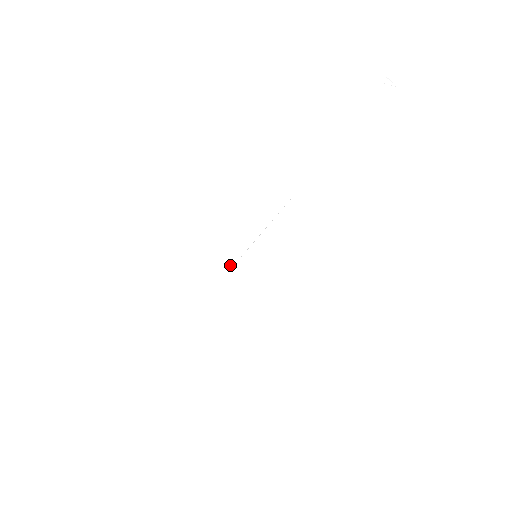
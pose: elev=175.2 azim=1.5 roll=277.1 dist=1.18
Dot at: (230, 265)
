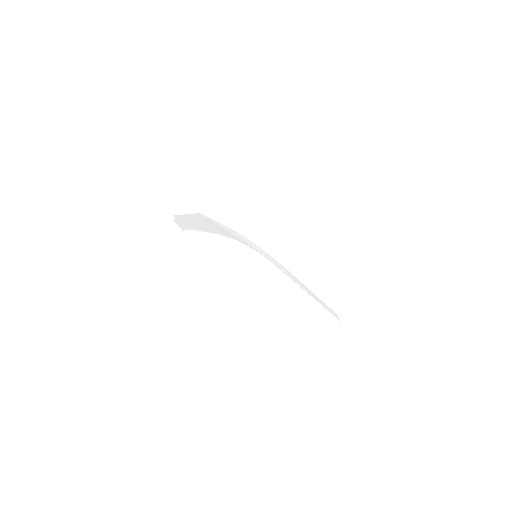
Dot at: (246, 240)
